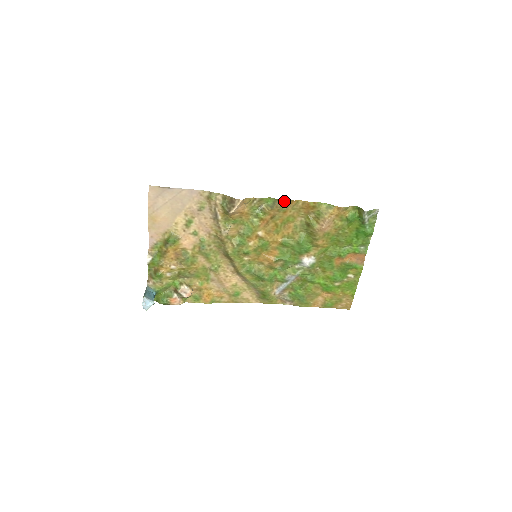
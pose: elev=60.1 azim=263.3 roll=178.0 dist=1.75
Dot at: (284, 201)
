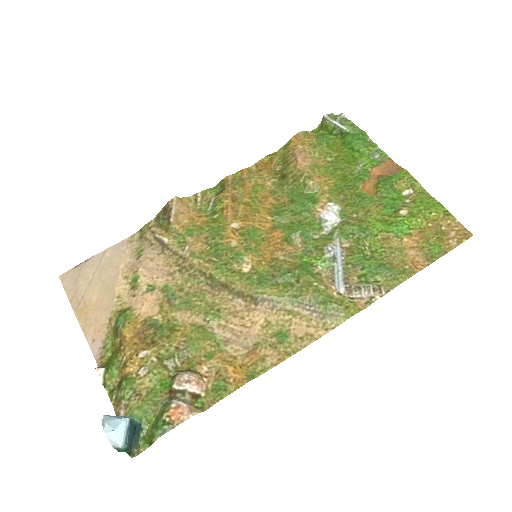
Dot at: (232, 177)
